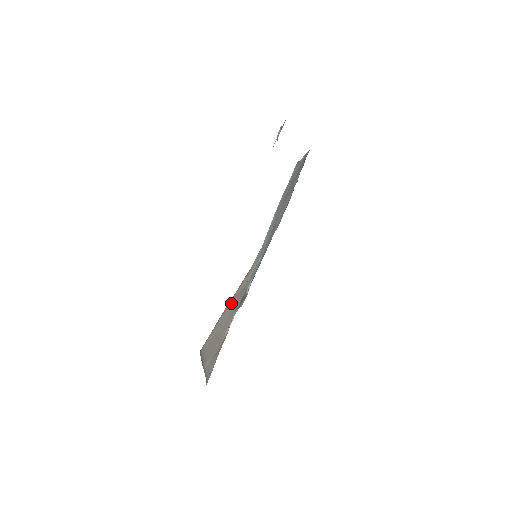
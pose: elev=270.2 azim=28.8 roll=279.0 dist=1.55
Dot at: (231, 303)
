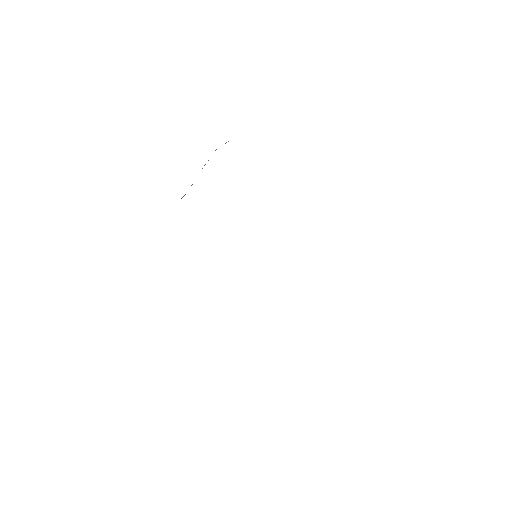
Dot at: occluded
